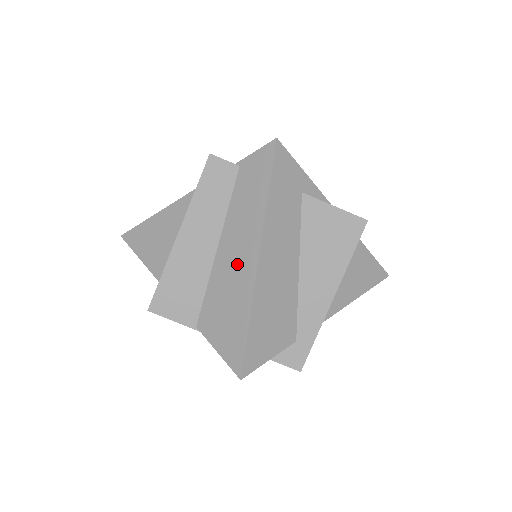
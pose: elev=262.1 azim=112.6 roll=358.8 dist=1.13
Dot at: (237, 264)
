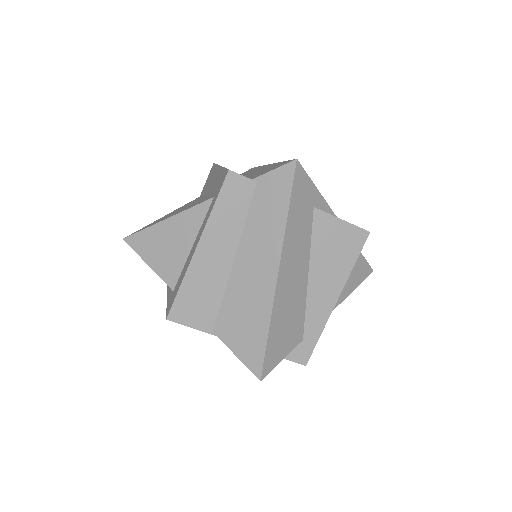
Dot at: (256, 276)
